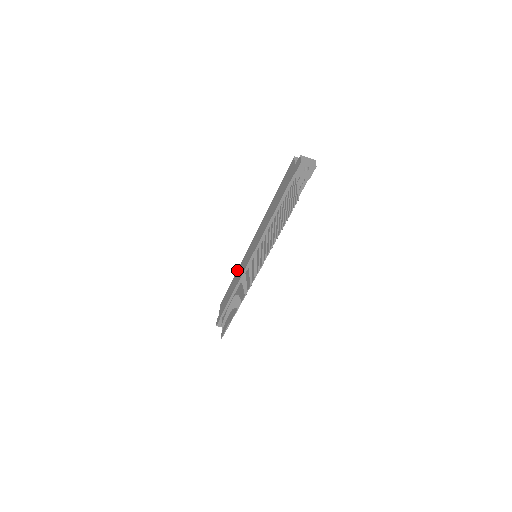
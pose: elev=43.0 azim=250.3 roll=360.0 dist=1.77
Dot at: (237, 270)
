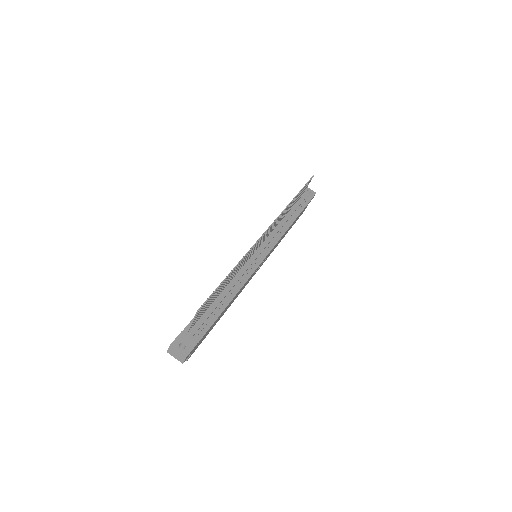
Dot at: occluded
